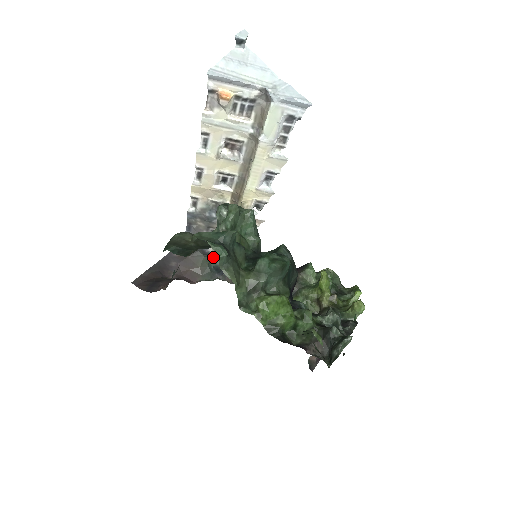
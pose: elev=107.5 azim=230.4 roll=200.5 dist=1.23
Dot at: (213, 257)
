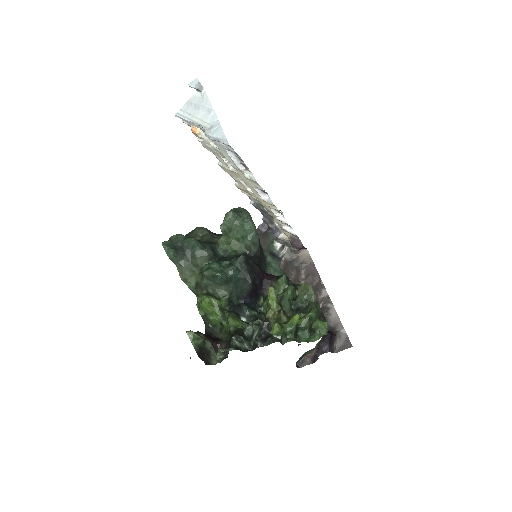
Dot at: (270, 244)
